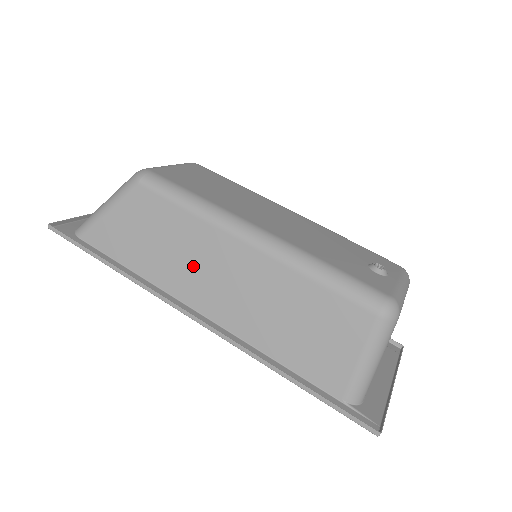
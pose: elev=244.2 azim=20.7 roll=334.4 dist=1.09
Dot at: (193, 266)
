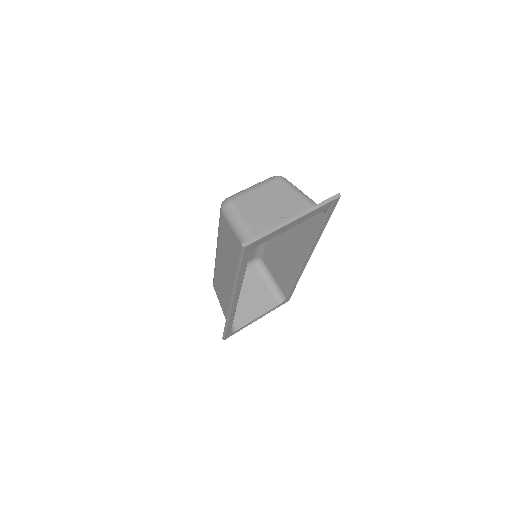
Dot at: (227, 287)
